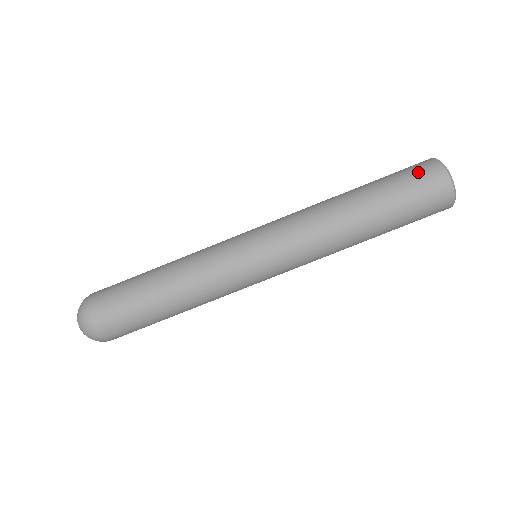
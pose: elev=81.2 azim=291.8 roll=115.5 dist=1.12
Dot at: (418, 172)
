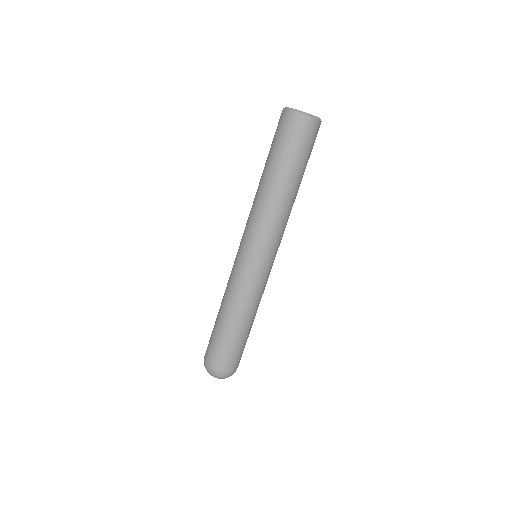
Dot at: (278, 127)
